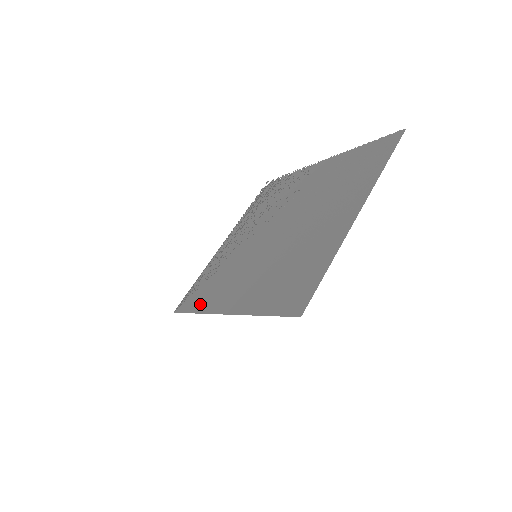
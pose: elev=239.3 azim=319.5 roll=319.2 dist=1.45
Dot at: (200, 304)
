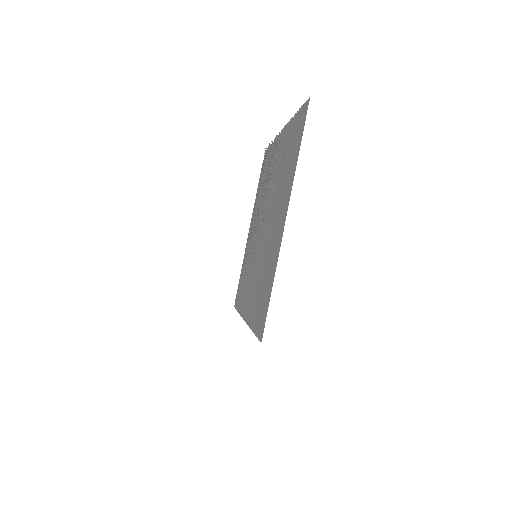
Dot at: (240, 303)
